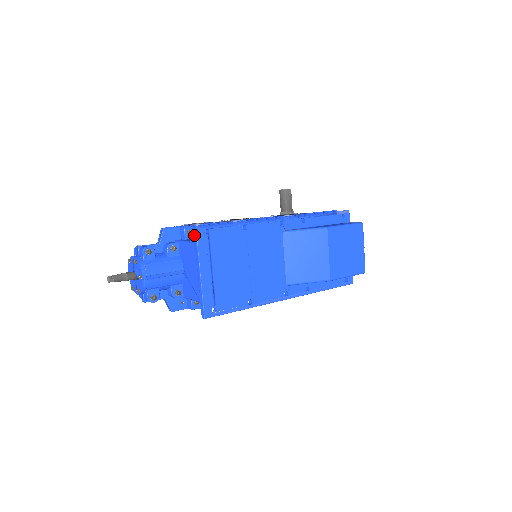
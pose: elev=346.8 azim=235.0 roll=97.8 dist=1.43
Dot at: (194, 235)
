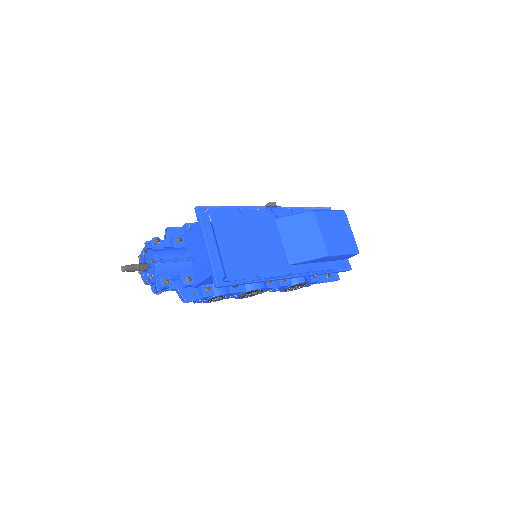
Dot at: (196, 215)
